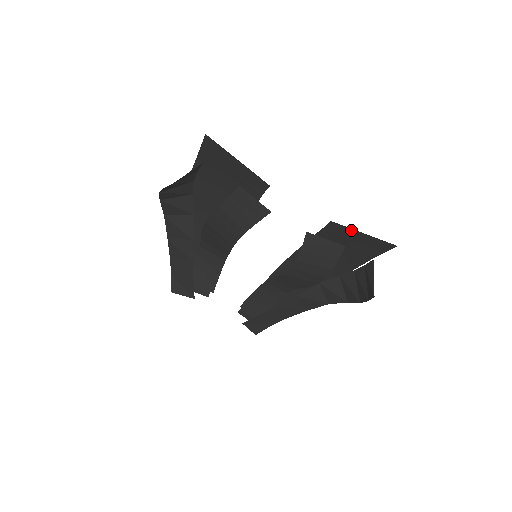
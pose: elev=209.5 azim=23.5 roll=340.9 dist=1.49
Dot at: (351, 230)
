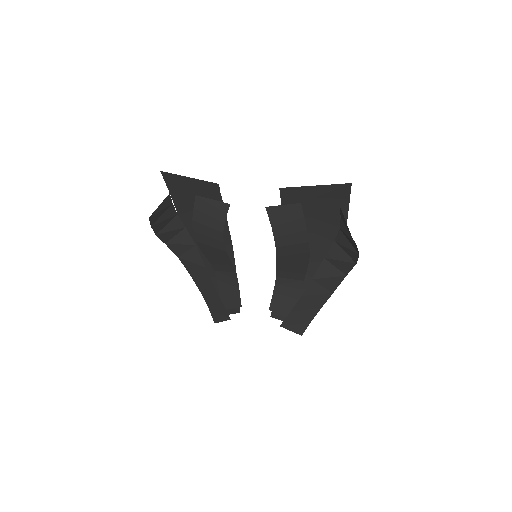
Dot at: (302, 188)
